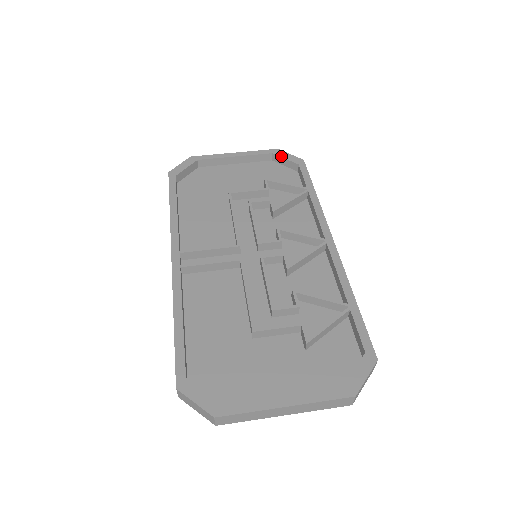
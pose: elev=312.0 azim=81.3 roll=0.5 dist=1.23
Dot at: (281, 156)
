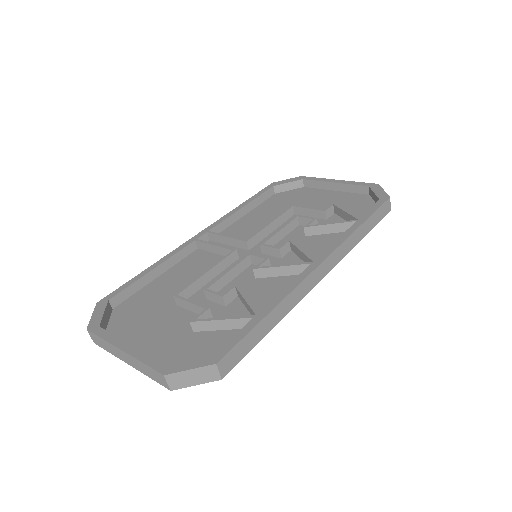
Dot at: (373, 190)
